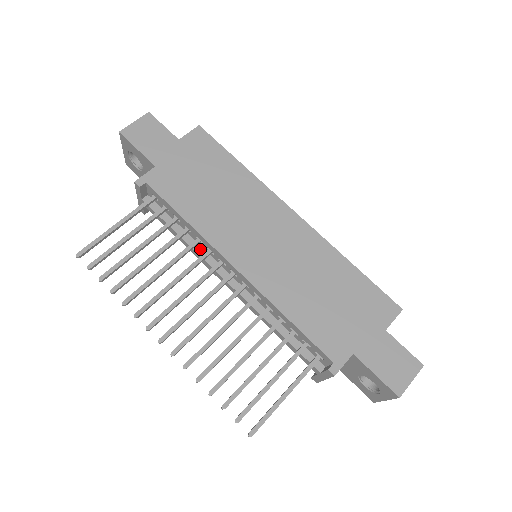
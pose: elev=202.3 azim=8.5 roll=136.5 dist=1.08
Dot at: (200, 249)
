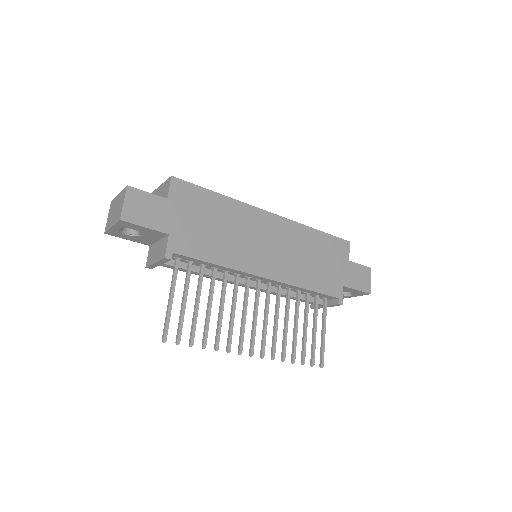
Dot at: occluded
